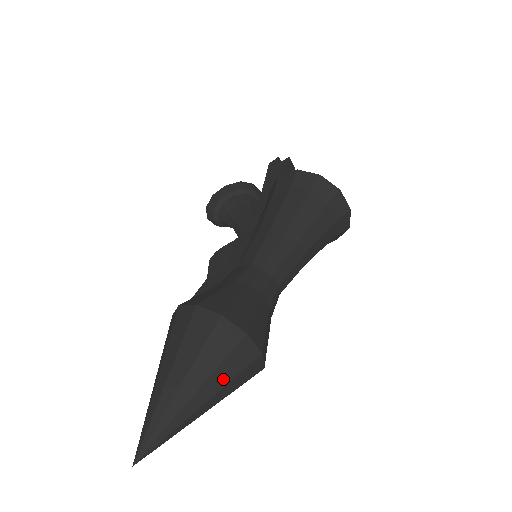
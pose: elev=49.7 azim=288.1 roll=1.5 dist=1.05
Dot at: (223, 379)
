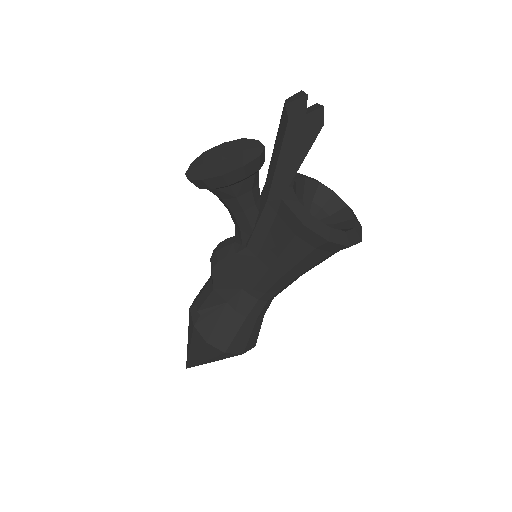
Dot at: occluded
